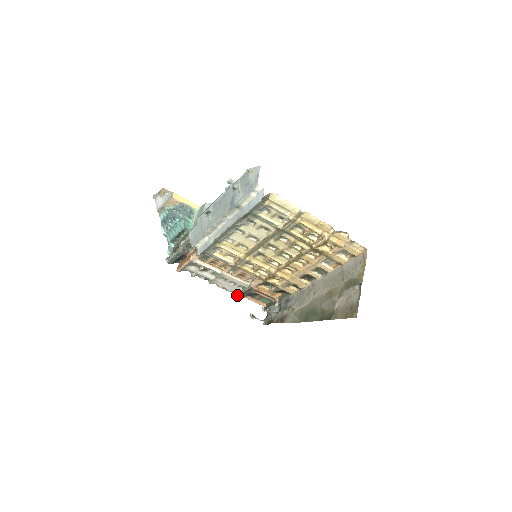
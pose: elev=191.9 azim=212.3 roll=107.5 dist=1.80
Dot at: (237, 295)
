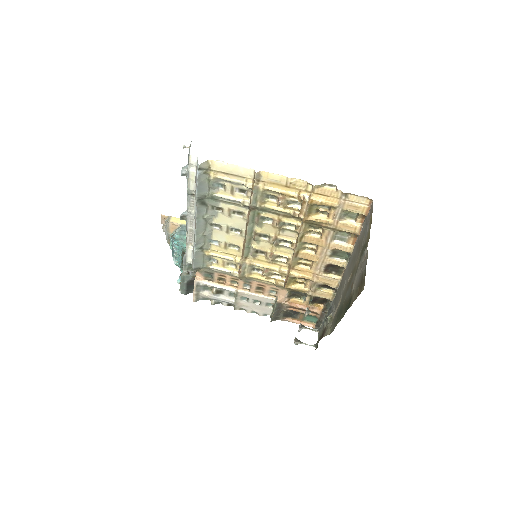
Dot at: (271, 317)
